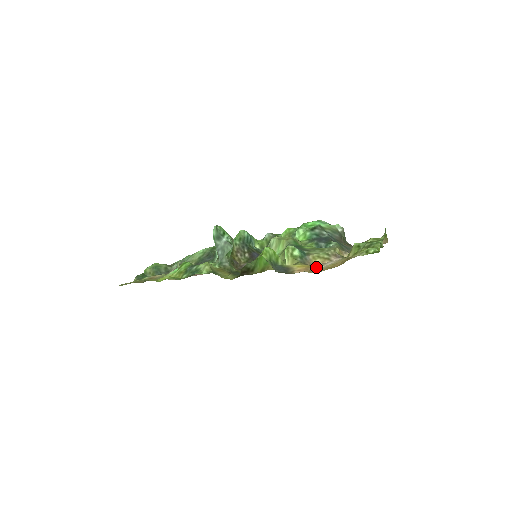
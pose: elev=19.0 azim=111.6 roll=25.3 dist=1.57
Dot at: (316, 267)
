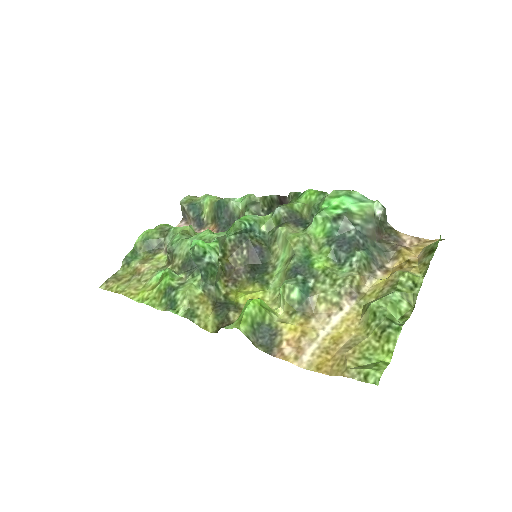
Dot at: (312, 335)
